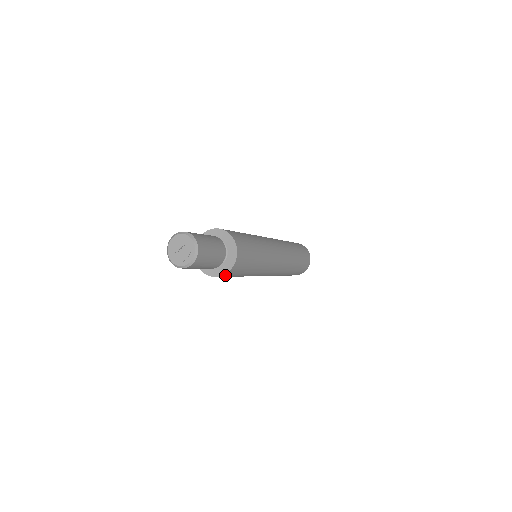
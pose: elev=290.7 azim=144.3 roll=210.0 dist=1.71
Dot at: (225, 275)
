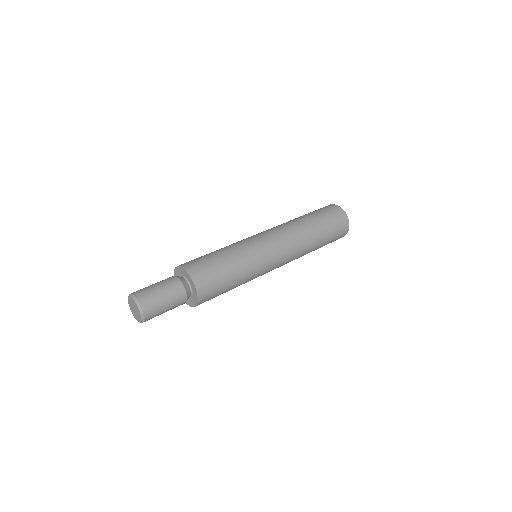
Dot at: occluded
